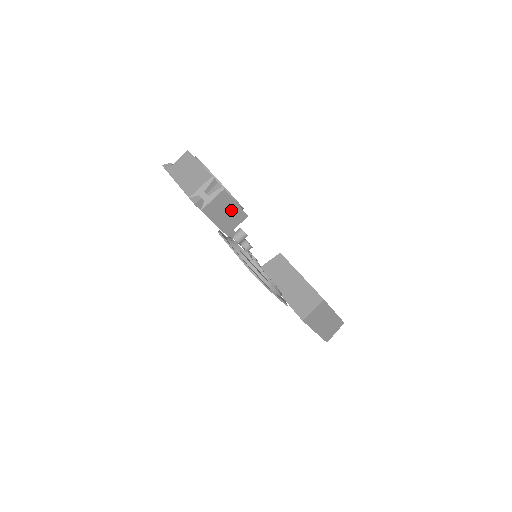
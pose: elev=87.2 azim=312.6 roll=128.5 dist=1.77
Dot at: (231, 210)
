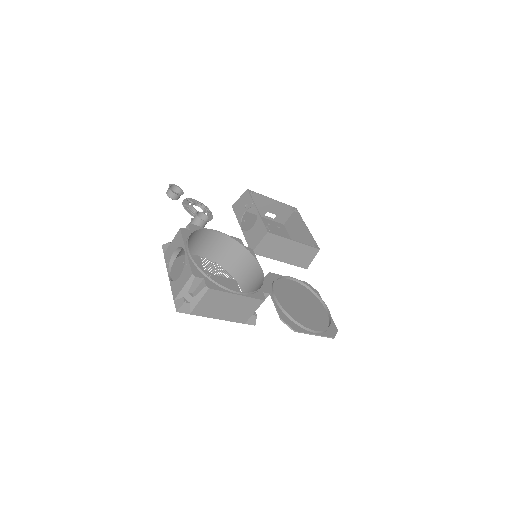
Dot at: (255, 275)
